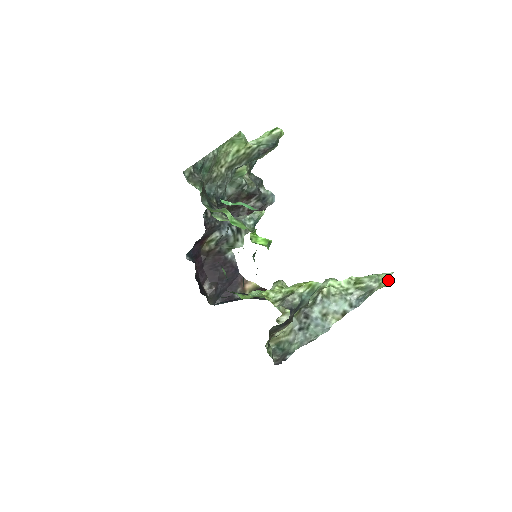
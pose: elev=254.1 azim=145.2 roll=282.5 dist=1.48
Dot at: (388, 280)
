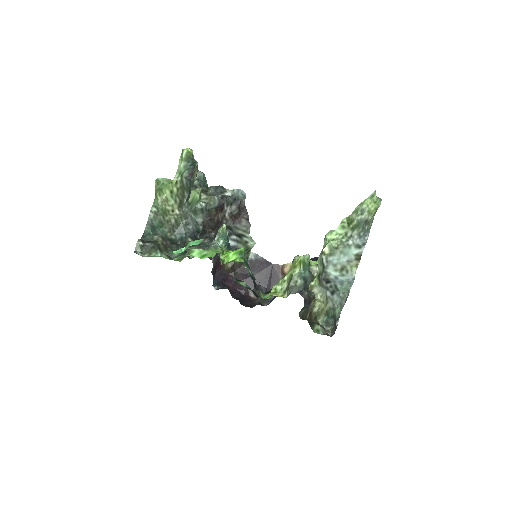
Dot at: (375, 201)
